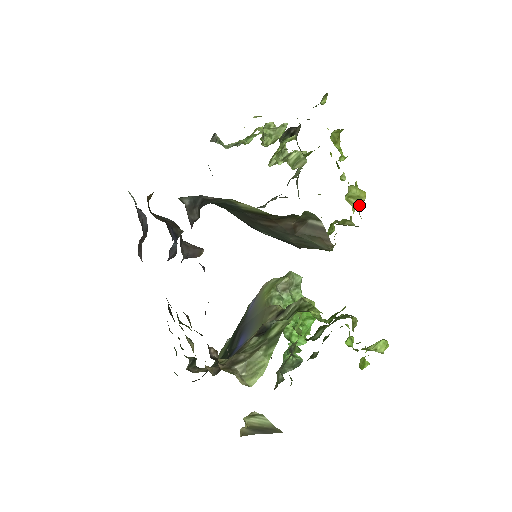
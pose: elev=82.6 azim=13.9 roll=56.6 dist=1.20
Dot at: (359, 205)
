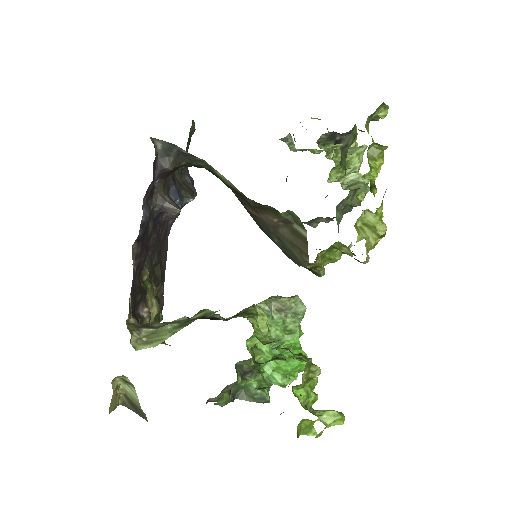
Dot at: (373, 238)
